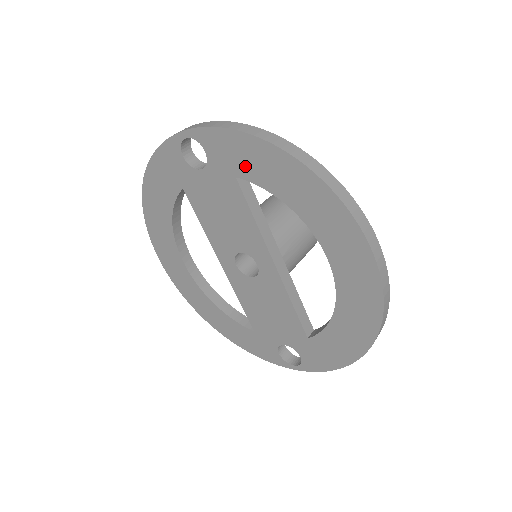
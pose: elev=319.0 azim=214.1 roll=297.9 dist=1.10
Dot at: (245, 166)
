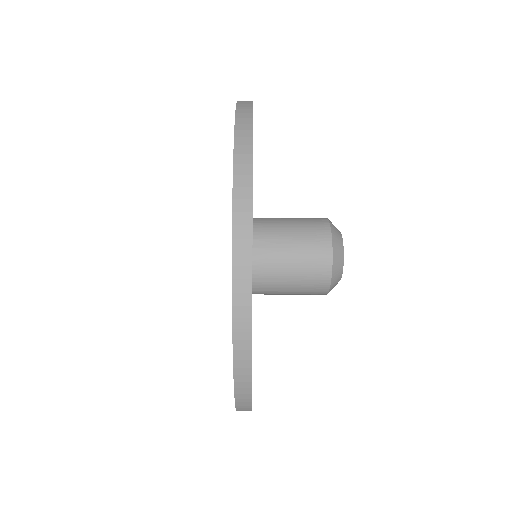
Dot at: occluded
